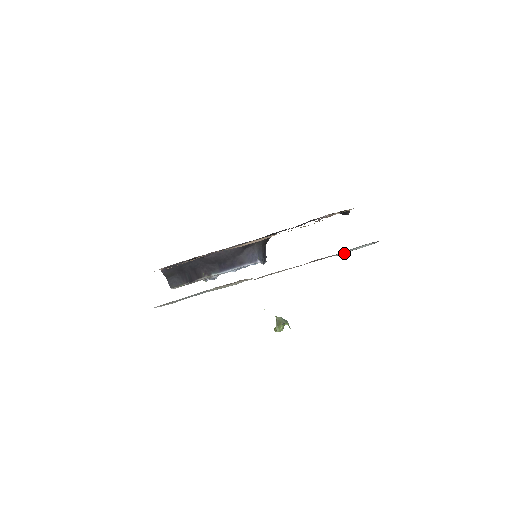
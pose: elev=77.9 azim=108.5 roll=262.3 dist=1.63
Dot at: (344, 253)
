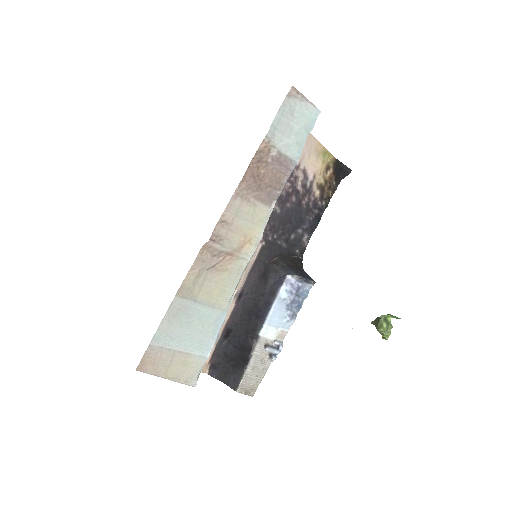
Dot at: (291, 142)
